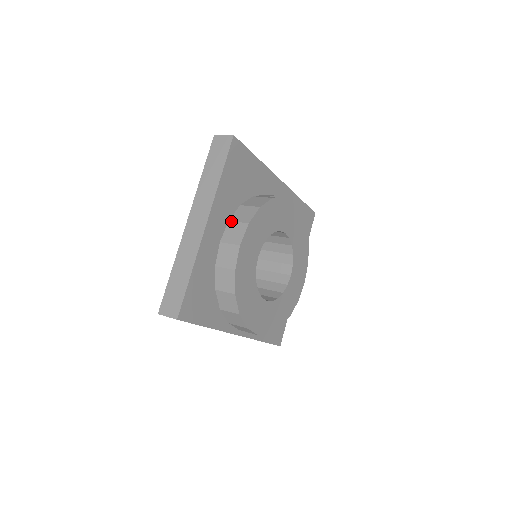
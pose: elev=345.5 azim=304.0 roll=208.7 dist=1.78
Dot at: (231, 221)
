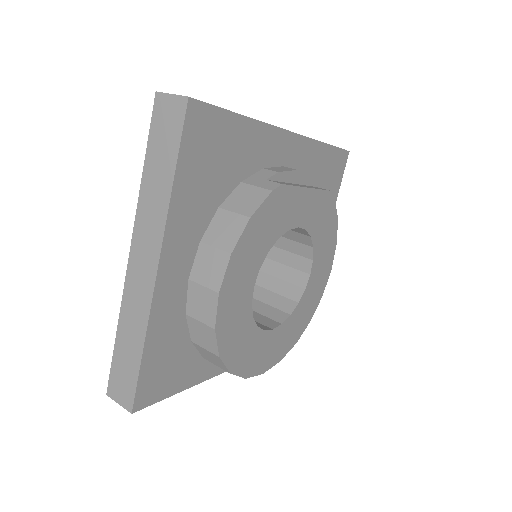
Dot at: (204, 243)
